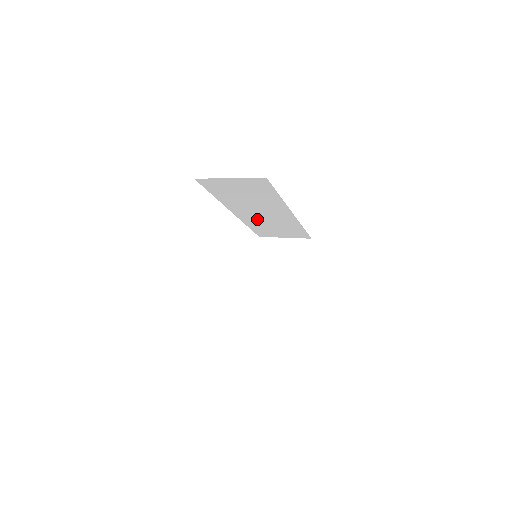
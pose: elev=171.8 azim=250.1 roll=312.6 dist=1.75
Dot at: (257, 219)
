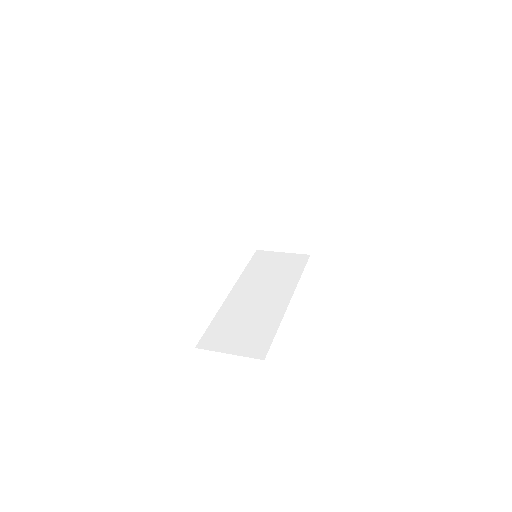
Dot at: occluded
